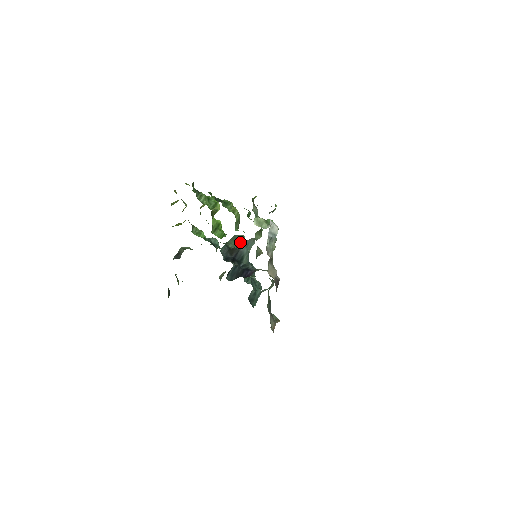
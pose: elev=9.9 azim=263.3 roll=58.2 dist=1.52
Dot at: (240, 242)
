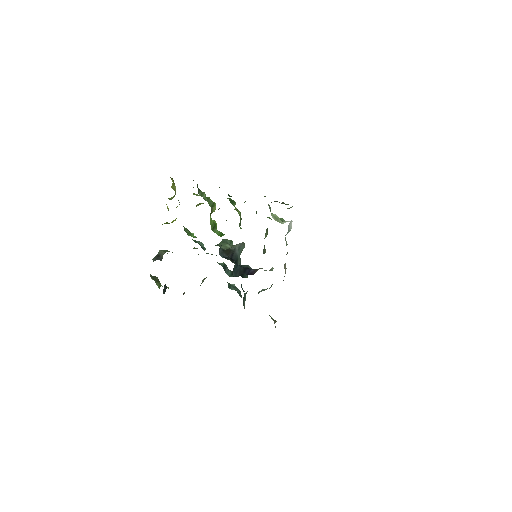
Dot at: (231, 245)
